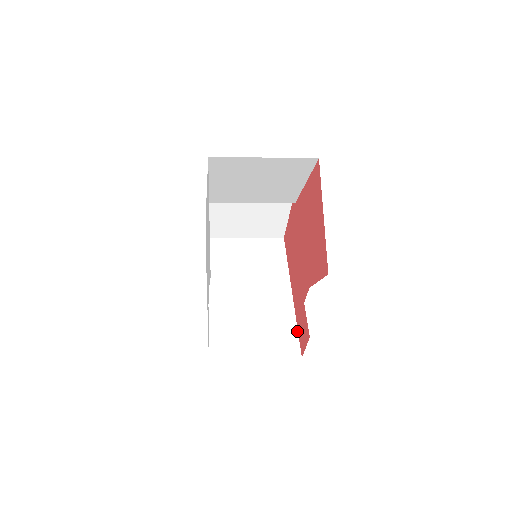
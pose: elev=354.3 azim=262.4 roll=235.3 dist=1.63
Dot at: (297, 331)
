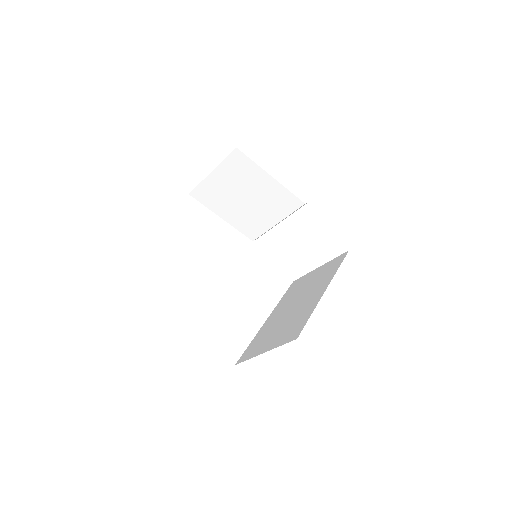
Dot at: occluded
